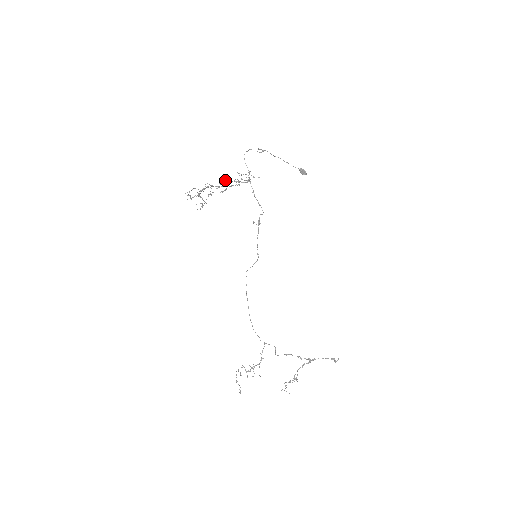
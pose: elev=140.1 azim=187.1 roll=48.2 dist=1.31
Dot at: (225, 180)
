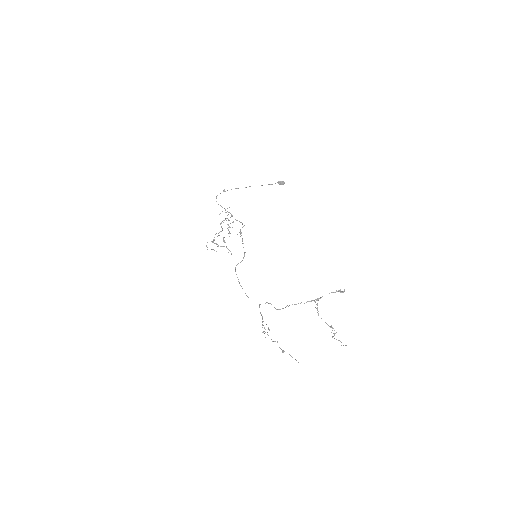
Dot at: occluded
